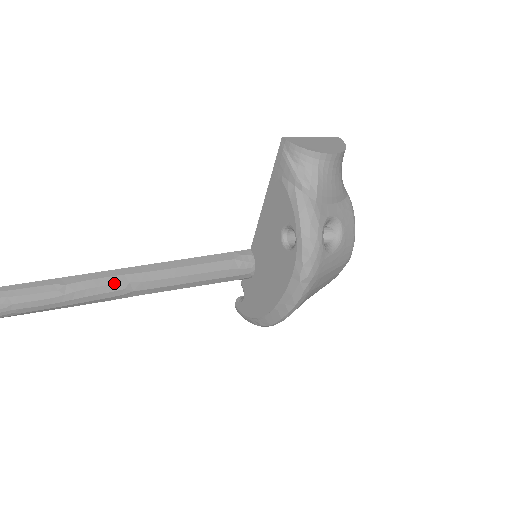
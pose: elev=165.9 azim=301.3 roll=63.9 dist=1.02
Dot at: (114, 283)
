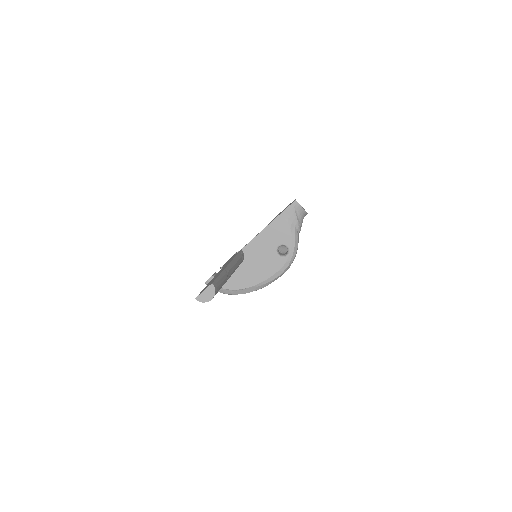
Dot at: (232, 272)
